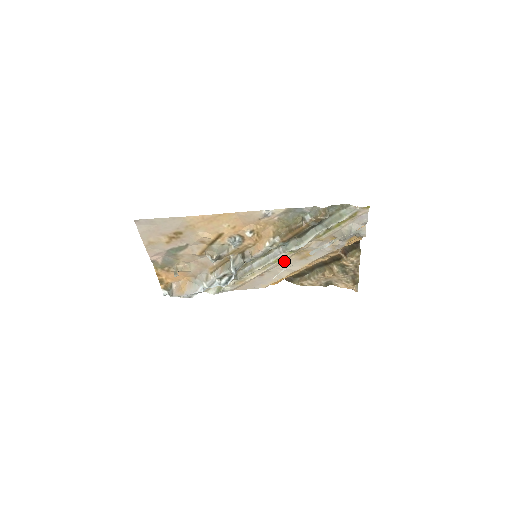
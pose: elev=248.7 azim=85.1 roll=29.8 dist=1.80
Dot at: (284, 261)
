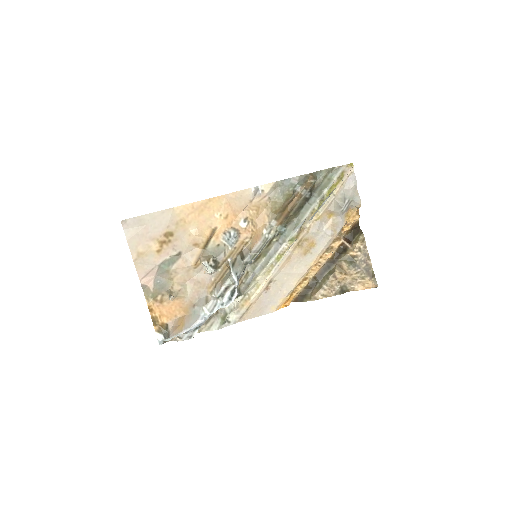
Dot at: (287, 259)
